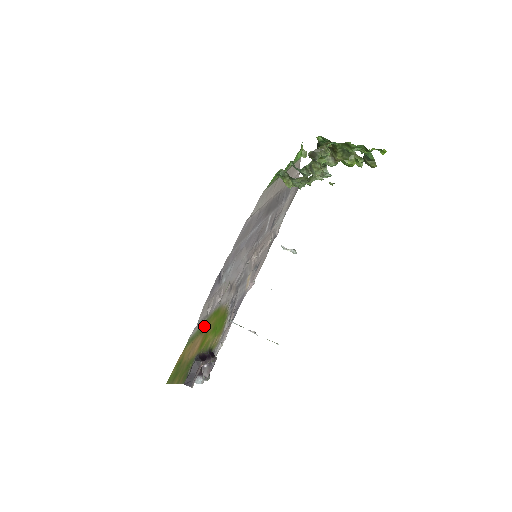
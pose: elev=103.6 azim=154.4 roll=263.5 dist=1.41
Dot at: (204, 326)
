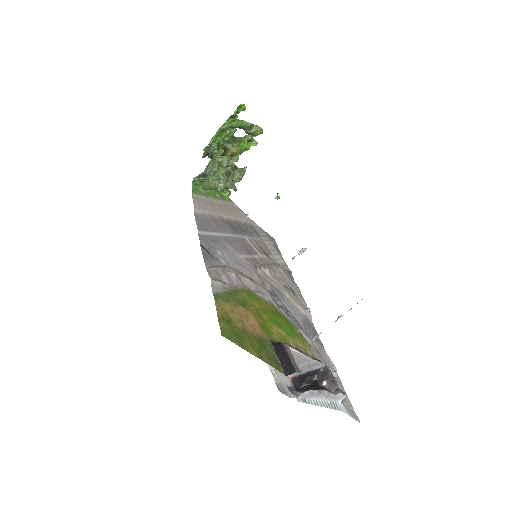
Dot at: (239, 300)
